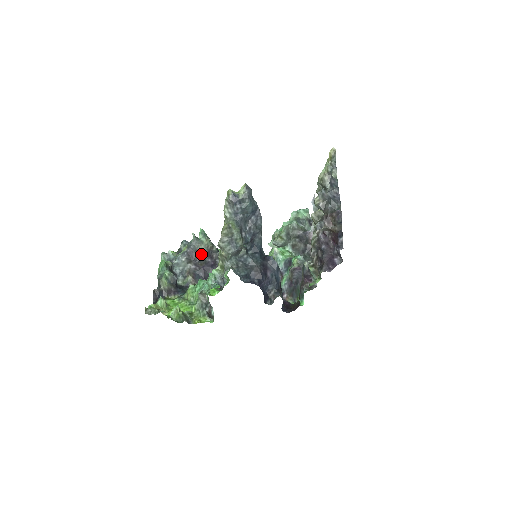
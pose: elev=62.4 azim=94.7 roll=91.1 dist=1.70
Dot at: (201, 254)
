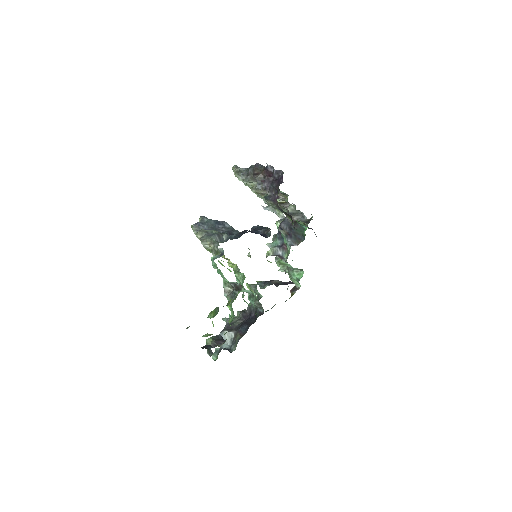
Dot at: (238, 323)
